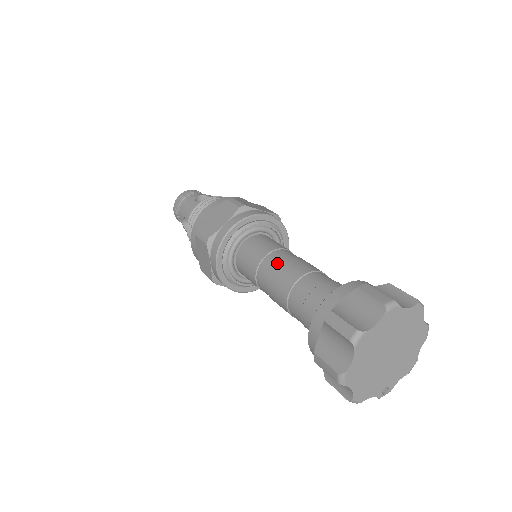
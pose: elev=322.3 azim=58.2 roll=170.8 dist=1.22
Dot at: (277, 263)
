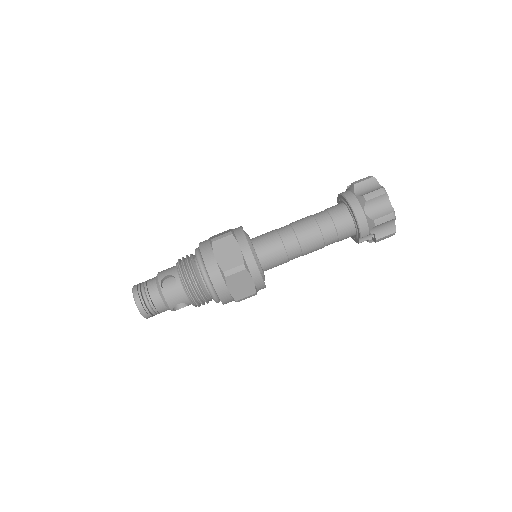
Dot at: occluded
